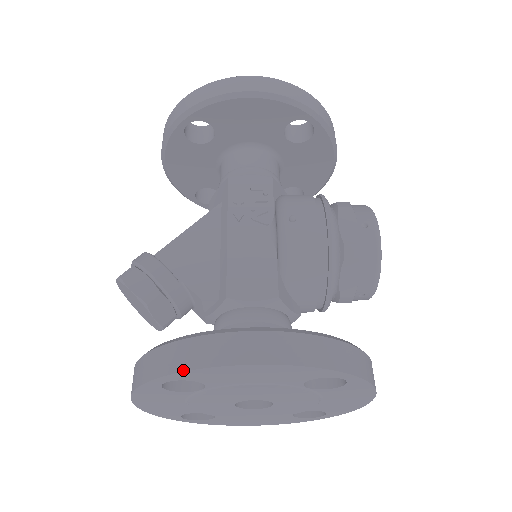
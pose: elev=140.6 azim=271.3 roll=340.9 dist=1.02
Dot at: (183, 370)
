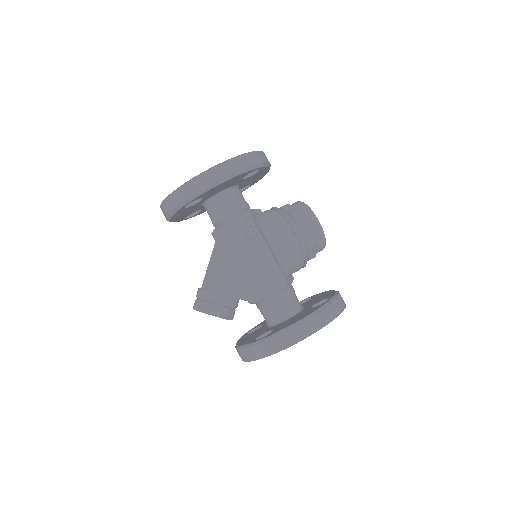
Dot at: (279, 351)
